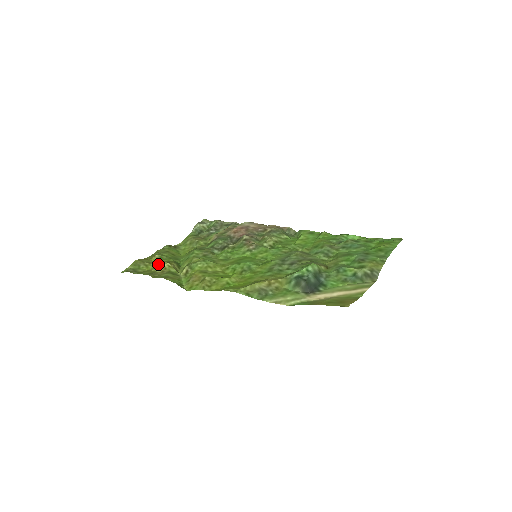
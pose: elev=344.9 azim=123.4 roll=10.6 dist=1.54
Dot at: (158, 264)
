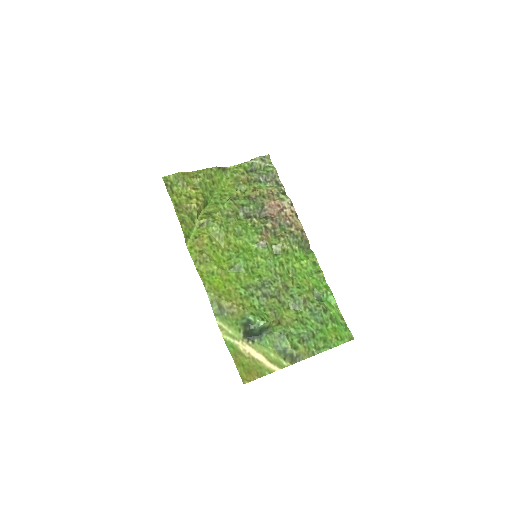
Dot at: (191, 194)
